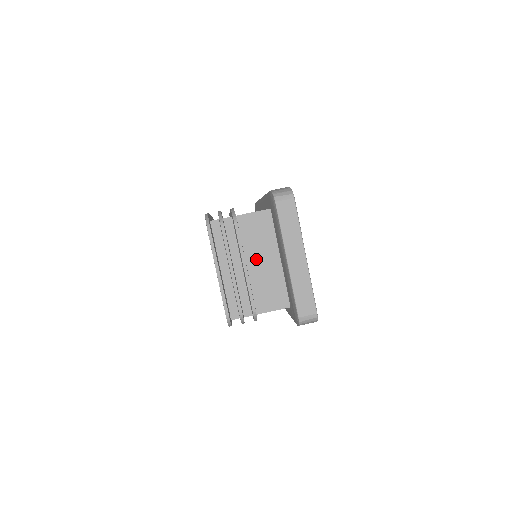
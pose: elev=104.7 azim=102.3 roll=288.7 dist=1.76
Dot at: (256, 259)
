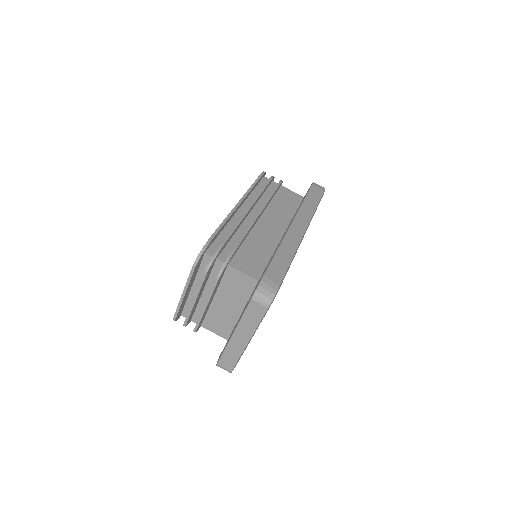
Dot at: (223, 299)
